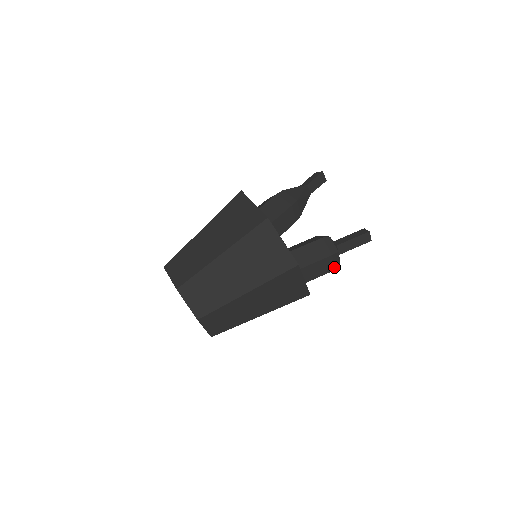
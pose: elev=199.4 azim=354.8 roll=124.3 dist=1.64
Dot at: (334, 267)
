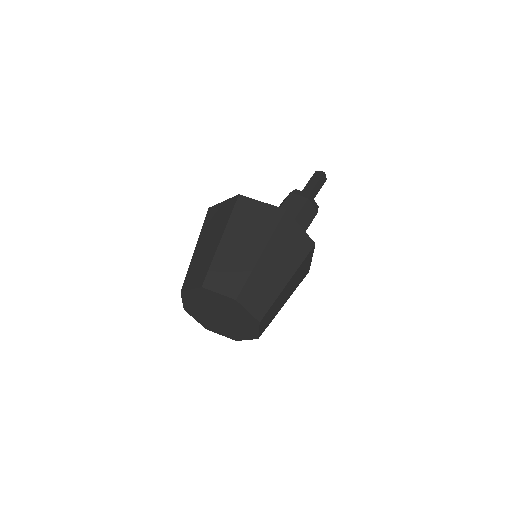
Dot at: (305, 197)
